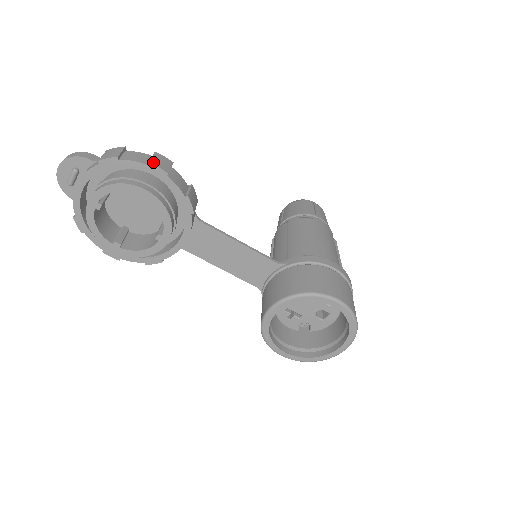
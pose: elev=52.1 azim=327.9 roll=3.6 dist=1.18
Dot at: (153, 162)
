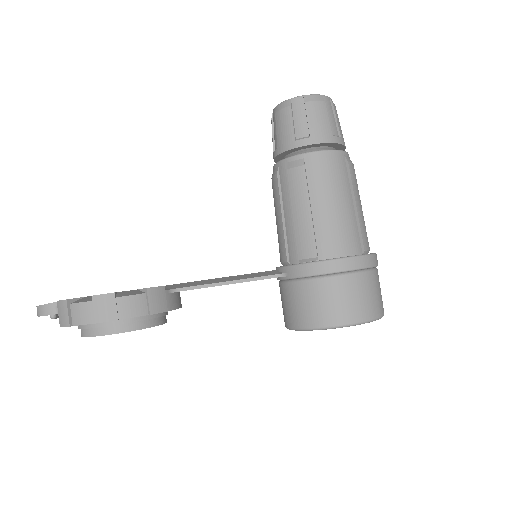
Dot at: (98, 319)
